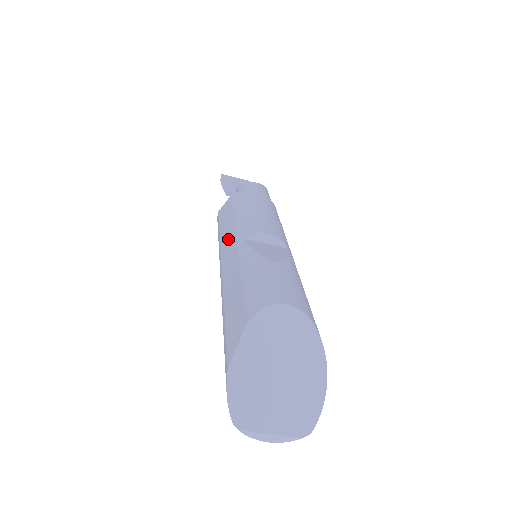
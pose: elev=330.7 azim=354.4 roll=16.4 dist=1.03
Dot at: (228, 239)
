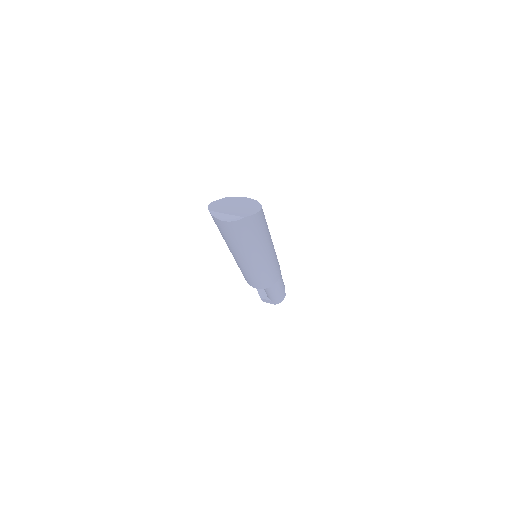
Dot at: occluded
